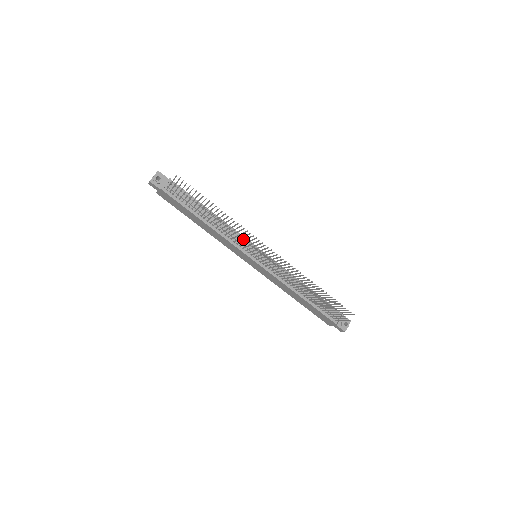
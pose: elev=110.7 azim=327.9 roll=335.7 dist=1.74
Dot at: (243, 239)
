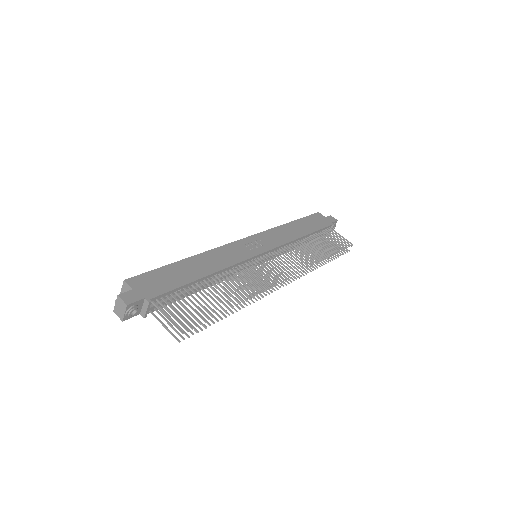
Dot at: (244, 262)
